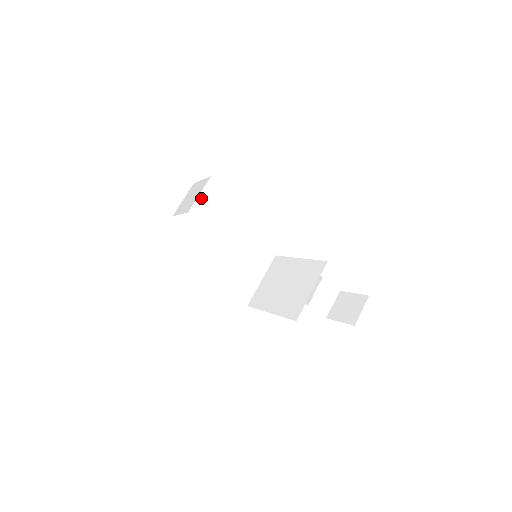
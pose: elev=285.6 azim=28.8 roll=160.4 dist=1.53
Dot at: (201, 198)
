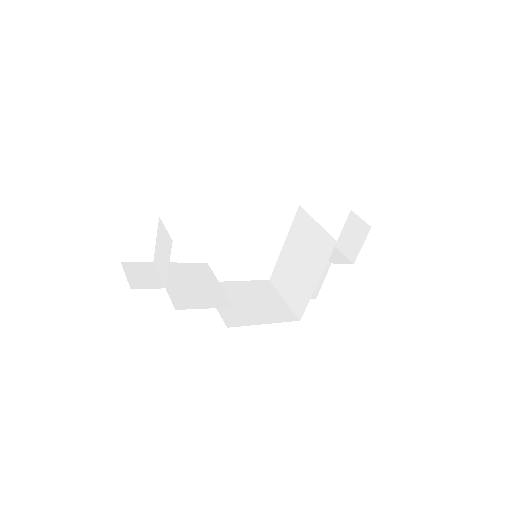
Dot at: (171, 267)
